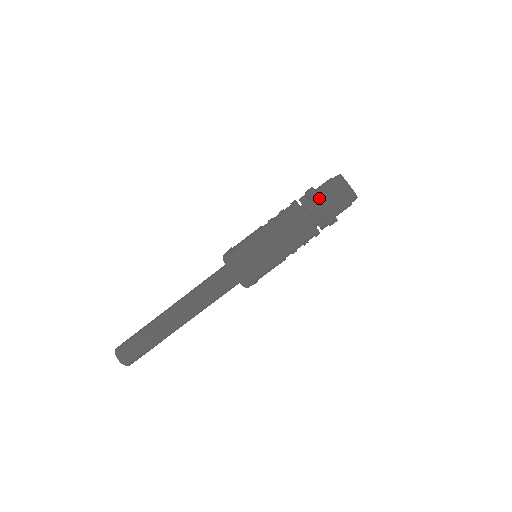
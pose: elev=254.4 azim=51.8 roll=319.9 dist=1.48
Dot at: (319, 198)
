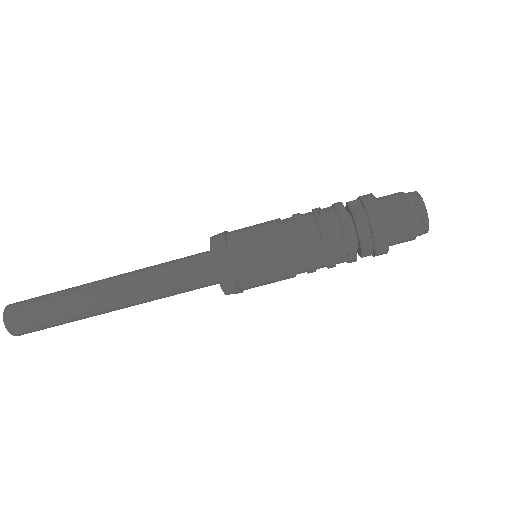
Dot at: (386, 235)
